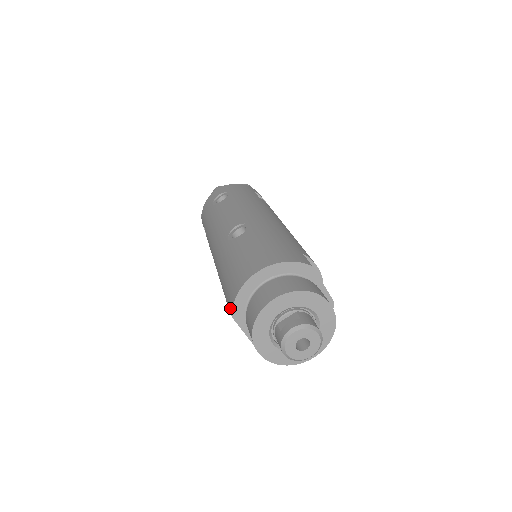
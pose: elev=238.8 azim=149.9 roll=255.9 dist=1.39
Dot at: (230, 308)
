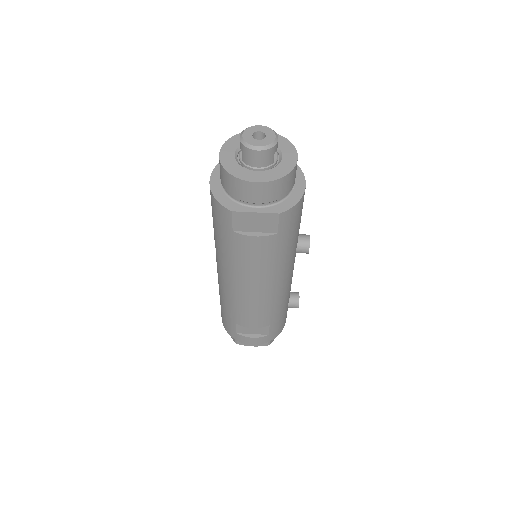
Dot at: (228, 217)
